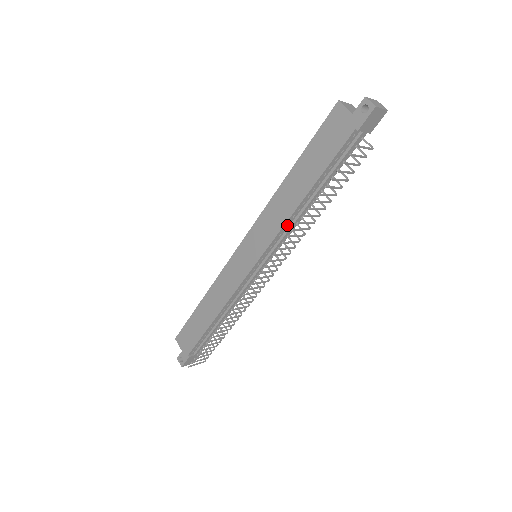
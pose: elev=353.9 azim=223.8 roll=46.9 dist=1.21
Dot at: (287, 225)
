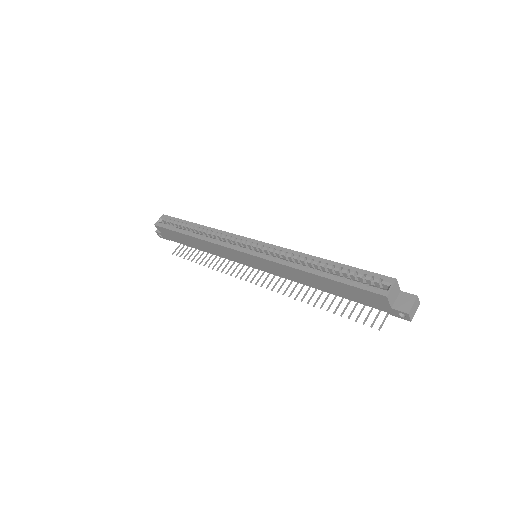
Dot at: occluded
